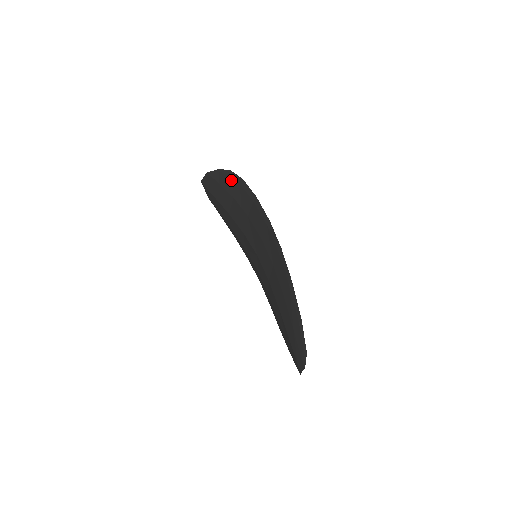
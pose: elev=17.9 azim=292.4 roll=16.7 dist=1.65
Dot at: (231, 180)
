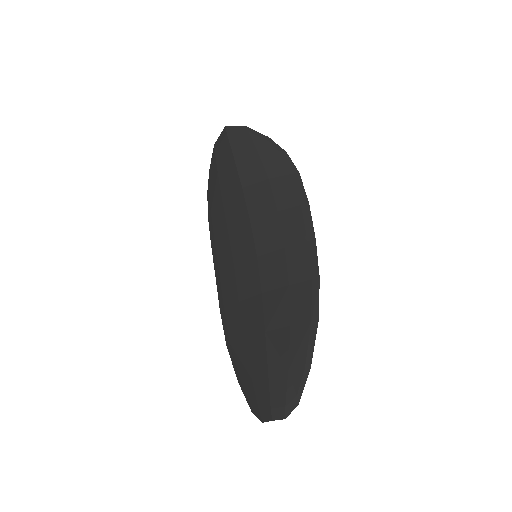
Dot at: (280, 161)
